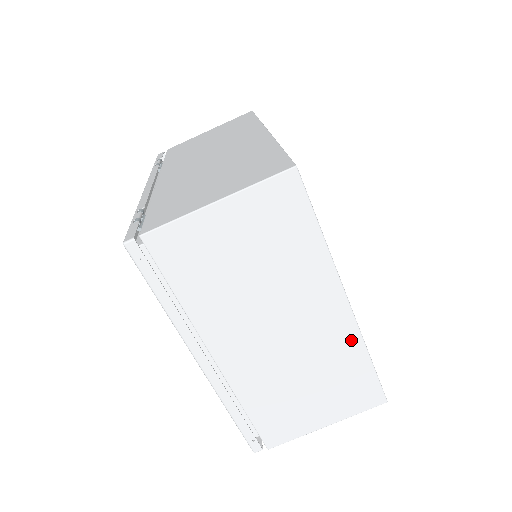
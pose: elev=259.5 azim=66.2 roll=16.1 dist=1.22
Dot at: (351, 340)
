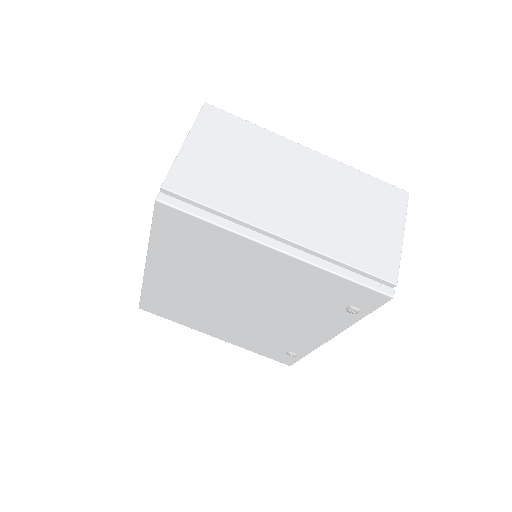
Dot at: (340, 169)
